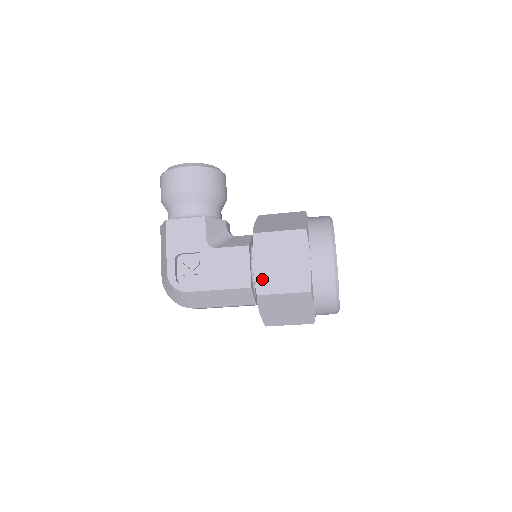
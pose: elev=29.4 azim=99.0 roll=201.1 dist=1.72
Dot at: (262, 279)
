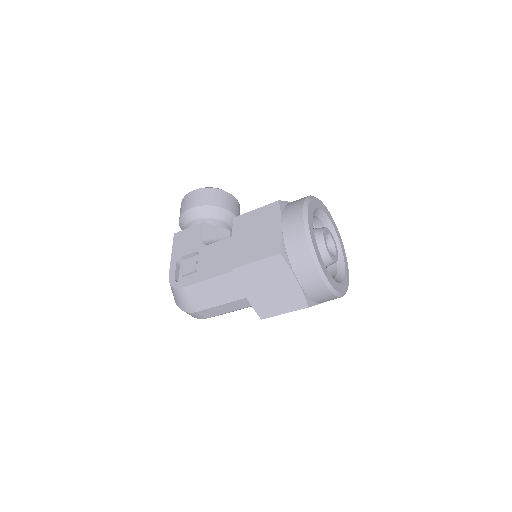
Dot at: (238, 254)
